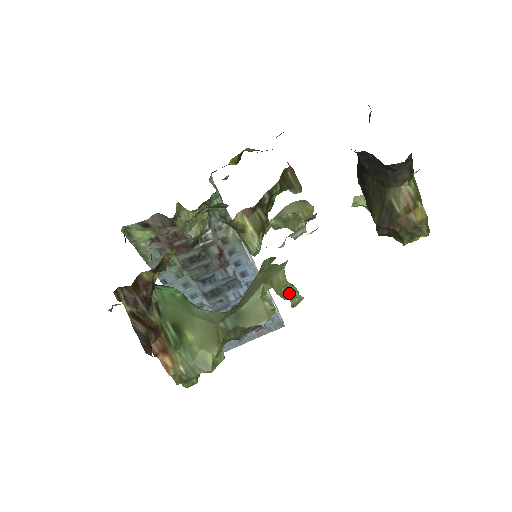
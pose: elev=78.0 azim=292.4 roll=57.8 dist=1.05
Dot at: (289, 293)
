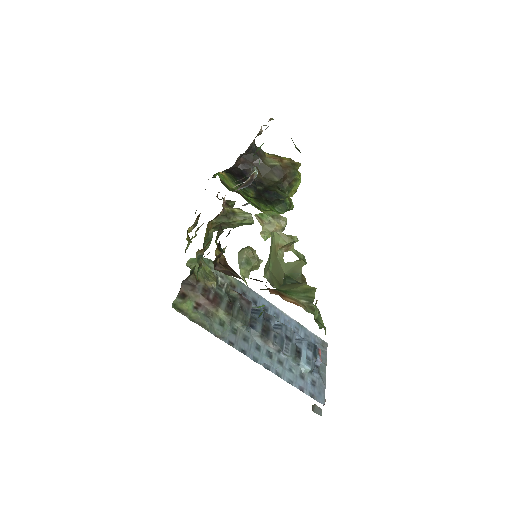
Dot at: (292, 236)
